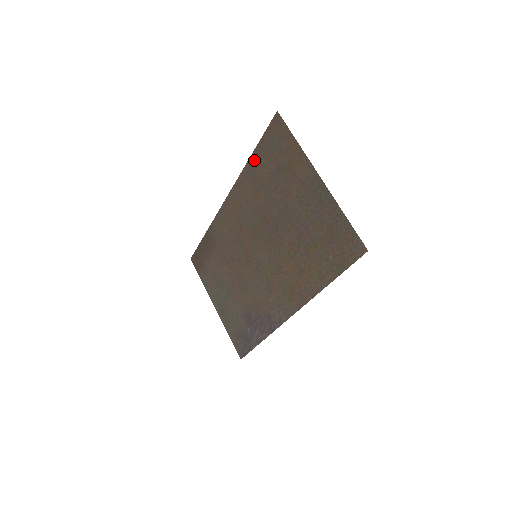
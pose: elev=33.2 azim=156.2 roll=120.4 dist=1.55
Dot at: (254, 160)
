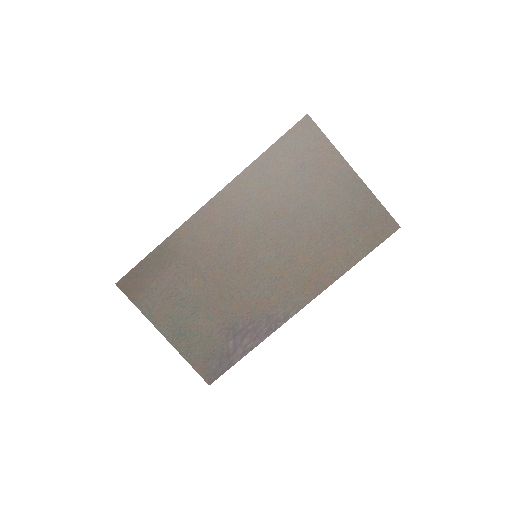
Dot at: (267, 158)
